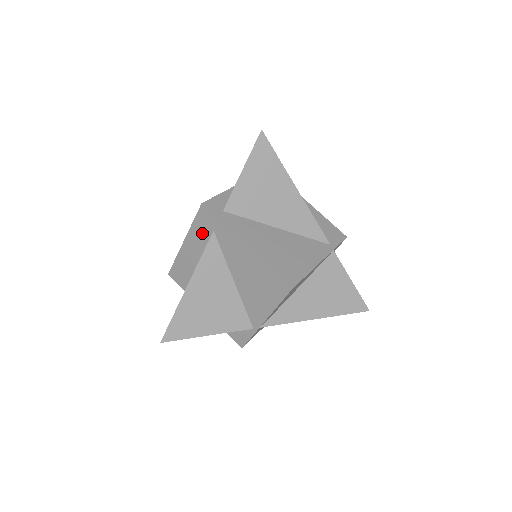
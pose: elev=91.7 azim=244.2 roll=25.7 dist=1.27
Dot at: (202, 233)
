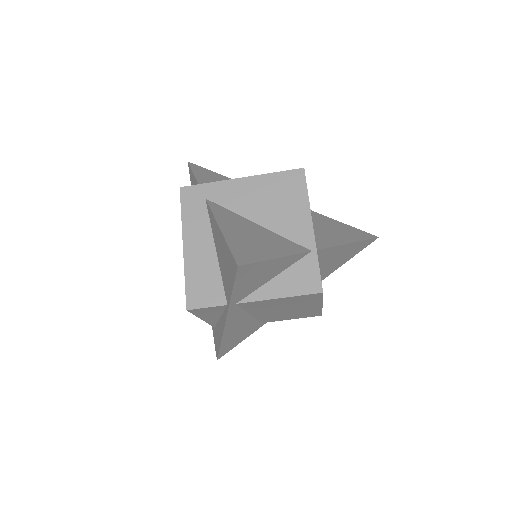
Dot at: (196, 213)
